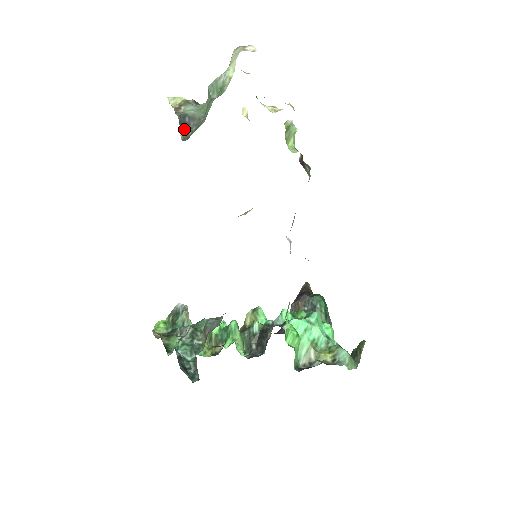
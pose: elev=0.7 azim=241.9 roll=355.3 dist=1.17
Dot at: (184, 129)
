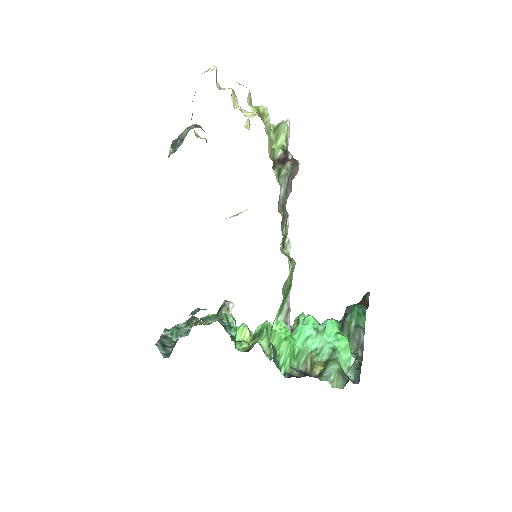
Dot at: (172, 150)
